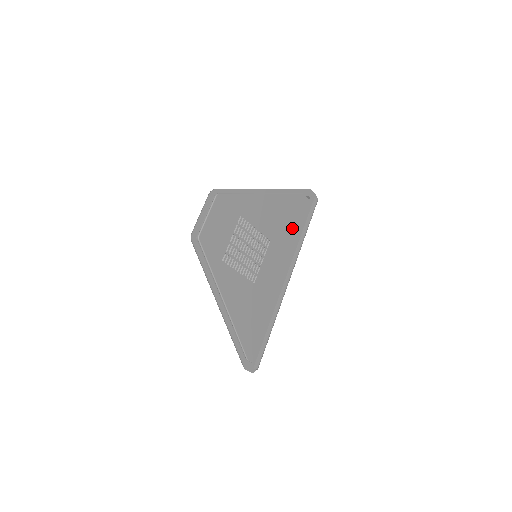
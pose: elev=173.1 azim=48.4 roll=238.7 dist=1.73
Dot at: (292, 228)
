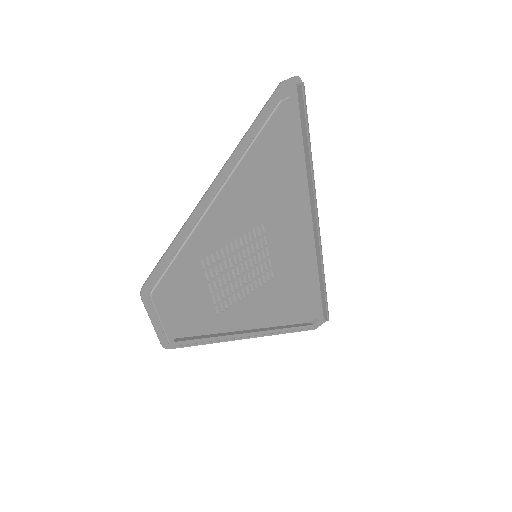
Dot at: (285, 169)
